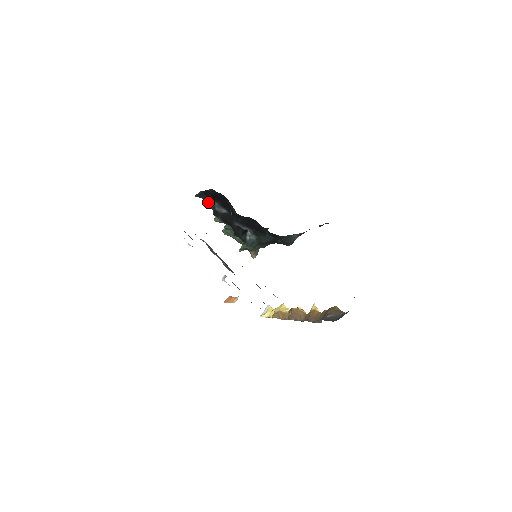
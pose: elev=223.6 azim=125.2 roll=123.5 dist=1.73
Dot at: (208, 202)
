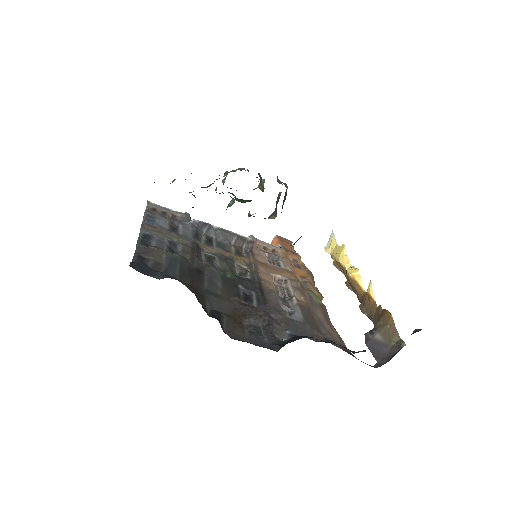
Dot at: occluded
